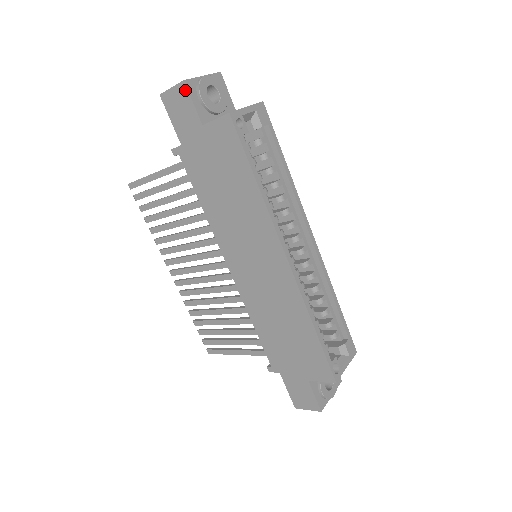
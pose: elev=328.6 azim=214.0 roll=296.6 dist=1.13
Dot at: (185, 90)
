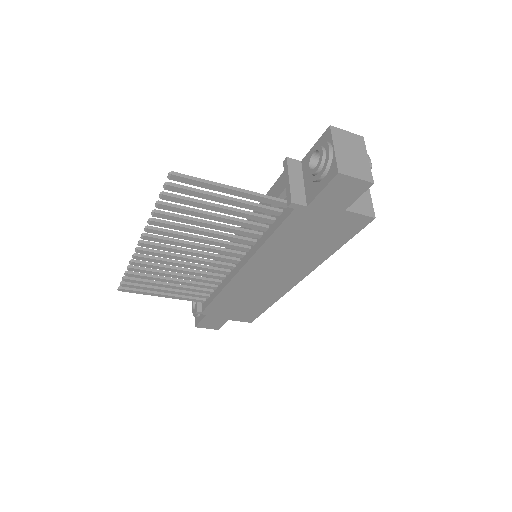
Dot at: (365, 188)
